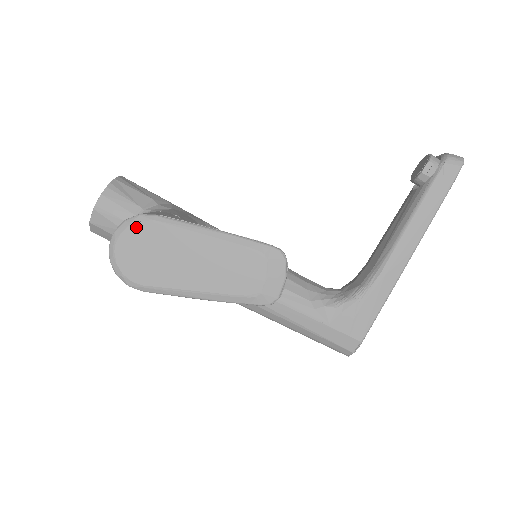
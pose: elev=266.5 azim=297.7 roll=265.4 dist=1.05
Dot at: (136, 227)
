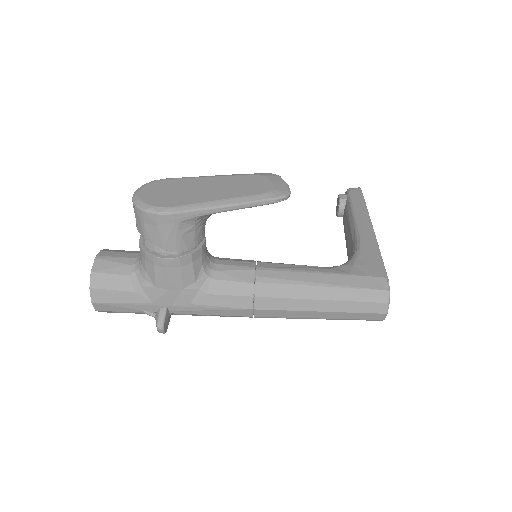
Dot at: (153, 183)
